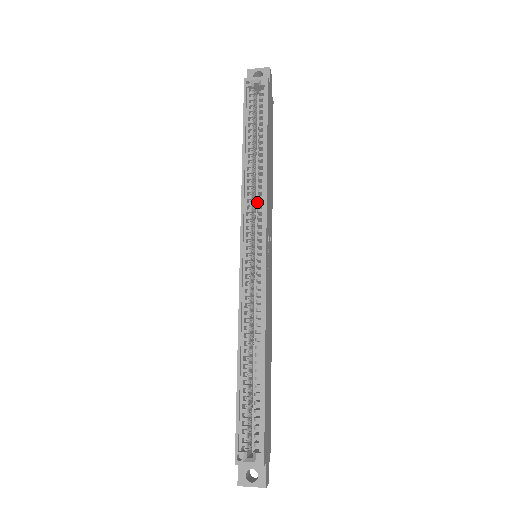
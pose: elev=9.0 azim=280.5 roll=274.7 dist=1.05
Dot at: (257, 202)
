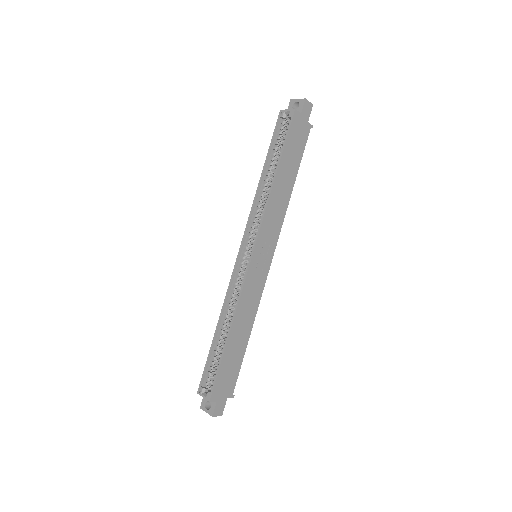
Dot at: occluded
